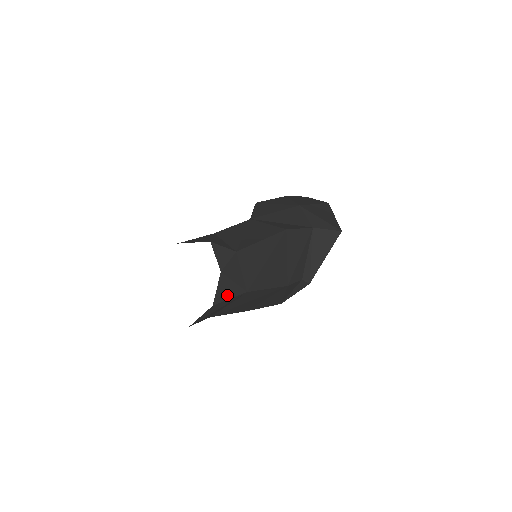
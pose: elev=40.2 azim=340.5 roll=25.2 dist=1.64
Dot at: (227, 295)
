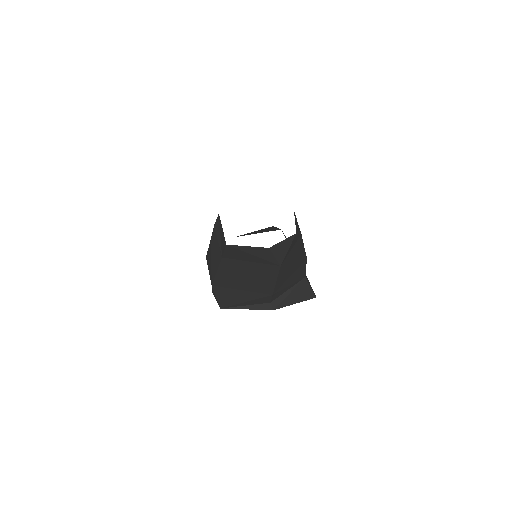
Dot at: (278, 252)
